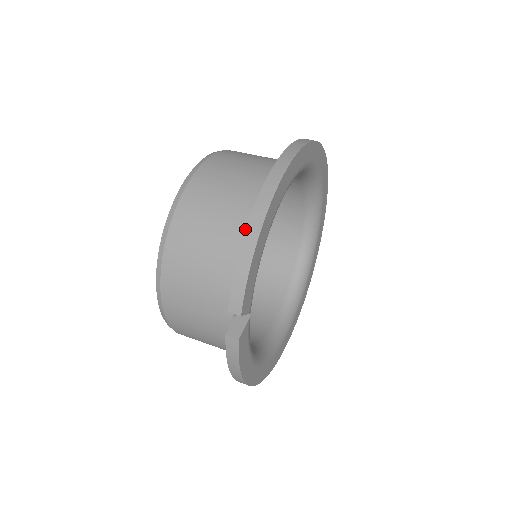
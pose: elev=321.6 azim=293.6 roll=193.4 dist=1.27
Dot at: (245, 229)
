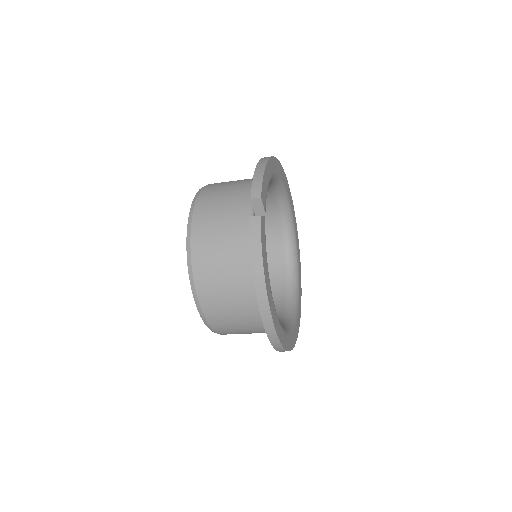
Dot at: occluded
